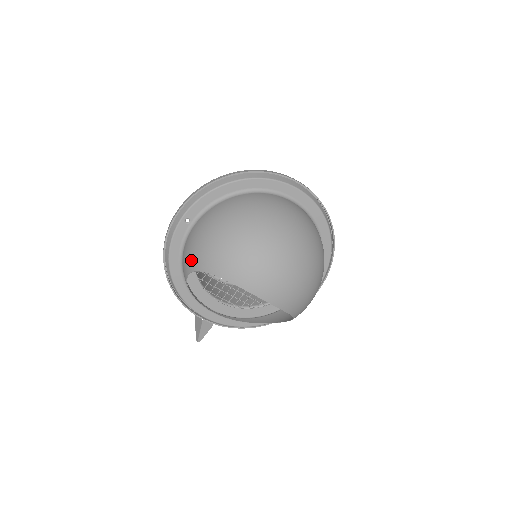
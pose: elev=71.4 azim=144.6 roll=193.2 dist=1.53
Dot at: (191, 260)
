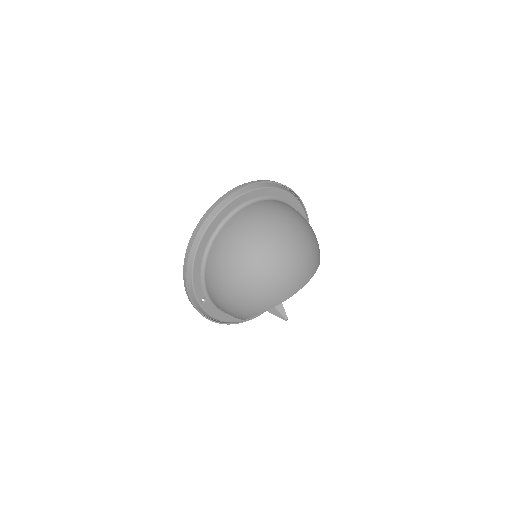
Dot at: occluded
